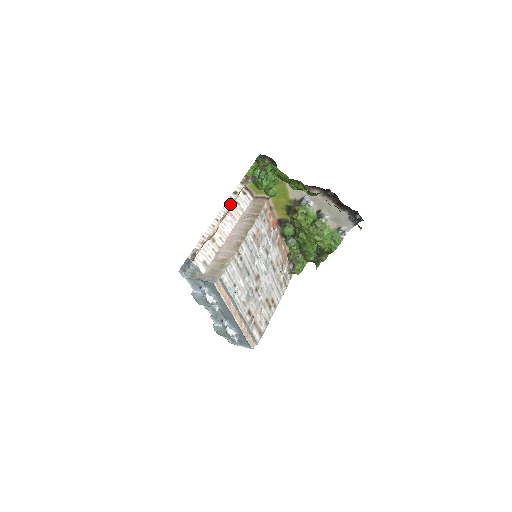
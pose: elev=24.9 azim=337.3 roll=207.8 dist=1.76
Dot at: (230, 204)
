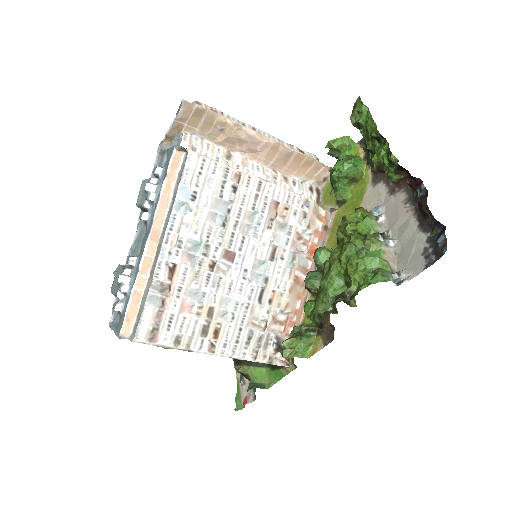
Dot at: (284, 145)
